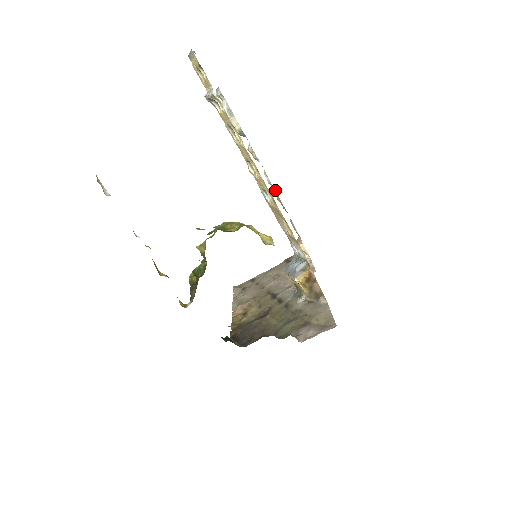
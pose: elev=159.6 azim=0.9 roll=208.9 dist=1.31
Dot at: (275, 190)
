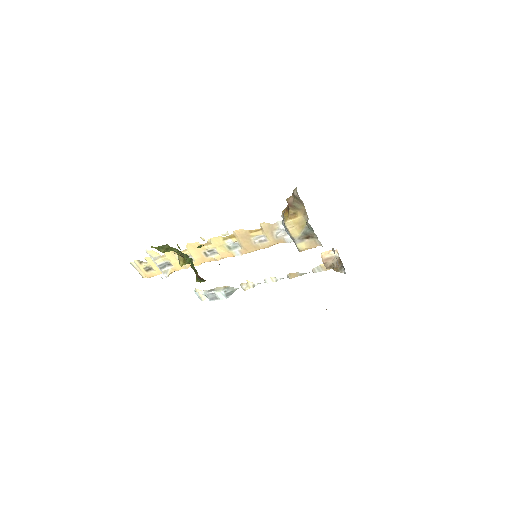
Dot at: (283, 278)
